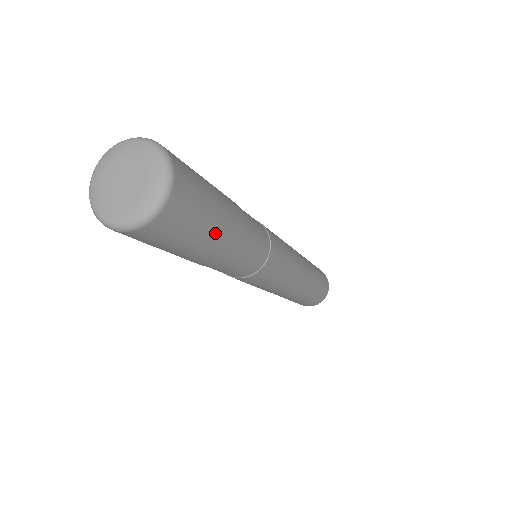
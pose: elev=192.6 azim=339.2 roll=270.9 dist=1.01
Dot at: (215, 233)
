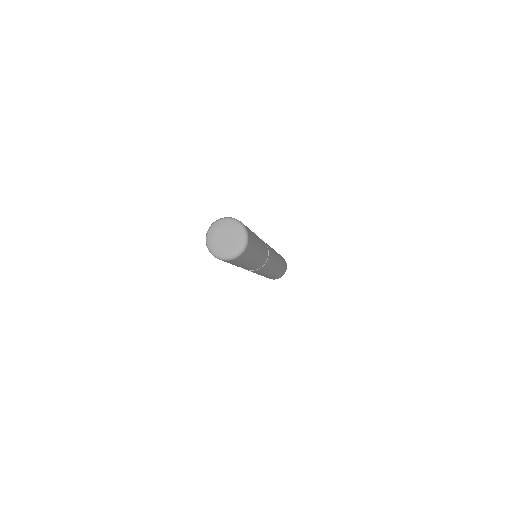
Dot at: (255, 254)
